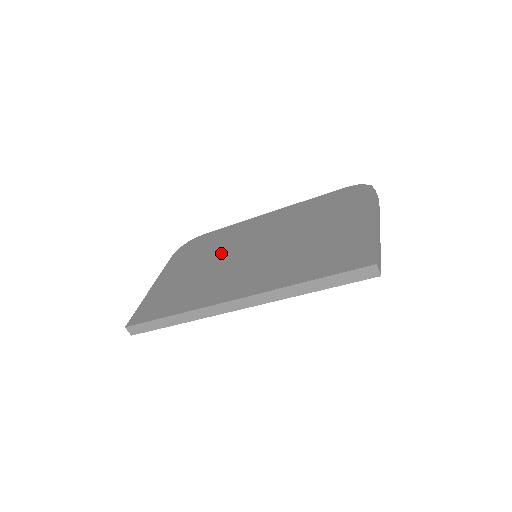
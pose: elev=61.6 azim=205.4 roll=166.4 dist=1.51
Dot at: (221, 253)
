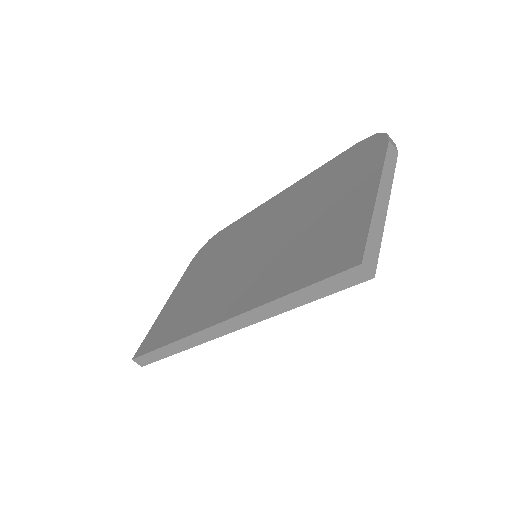
Dot at: (225, 256)
